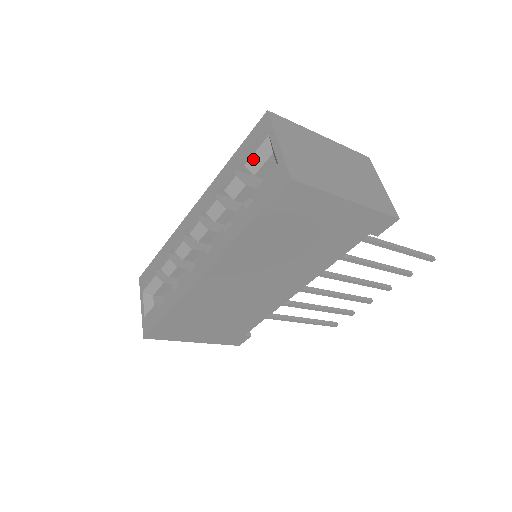
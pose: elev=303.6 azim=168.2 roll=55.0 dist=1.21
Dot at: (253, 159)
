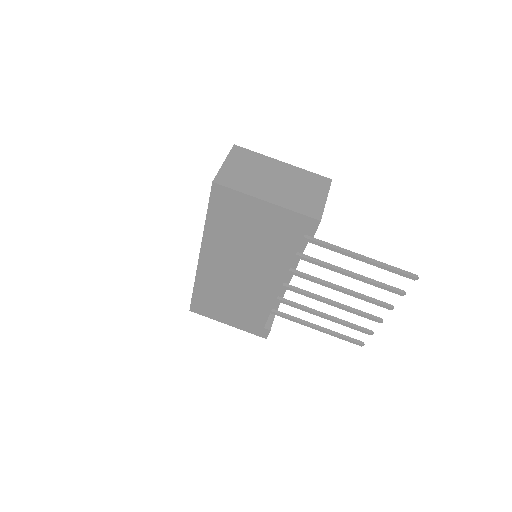
Dot at: occluded
